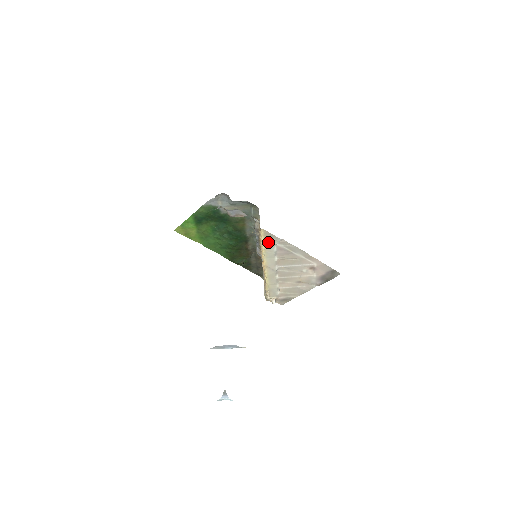
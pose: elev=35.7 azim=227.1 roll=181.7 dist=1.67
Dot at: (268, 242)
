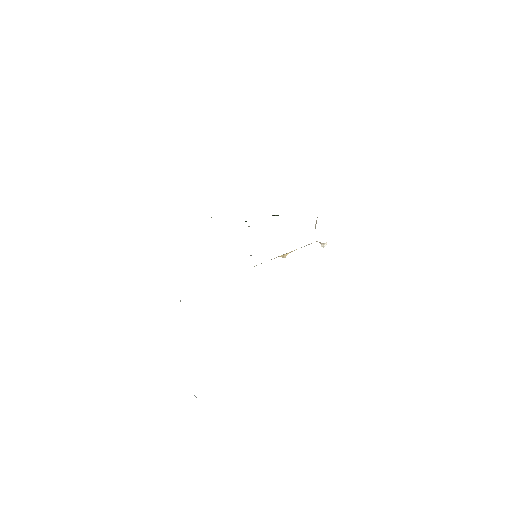
Dot at: occluded
